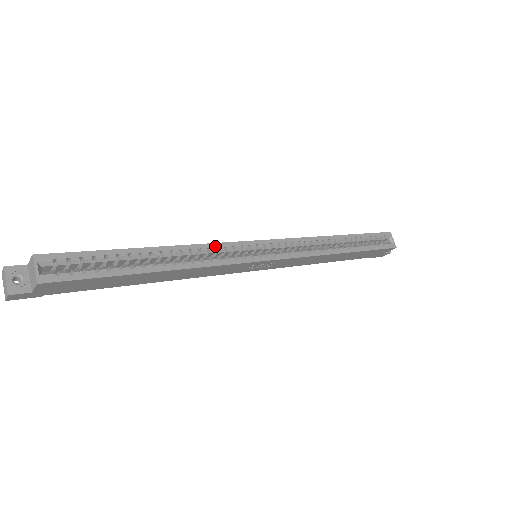
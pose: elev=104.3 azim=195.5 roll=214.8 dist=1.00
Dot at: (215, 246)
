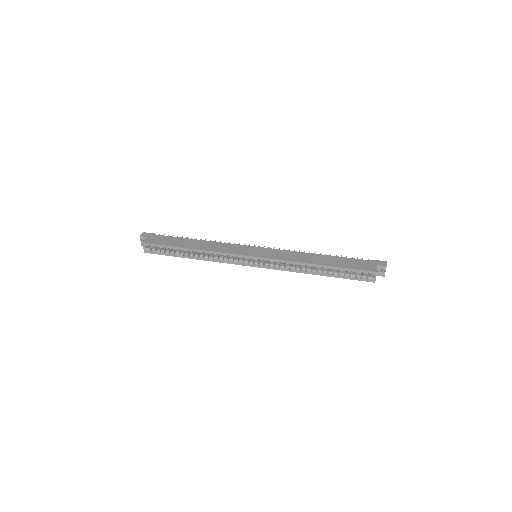
Dot at: (222, 254)
